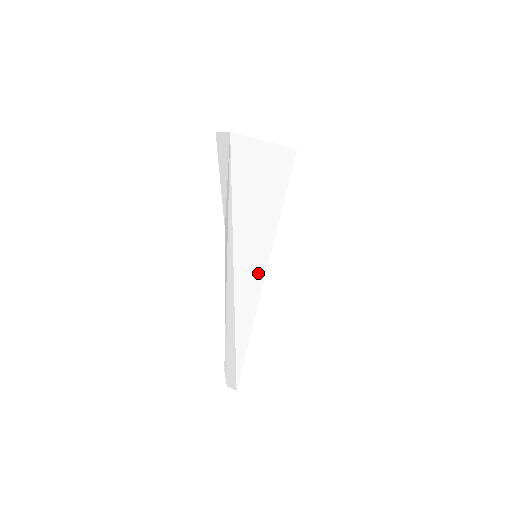
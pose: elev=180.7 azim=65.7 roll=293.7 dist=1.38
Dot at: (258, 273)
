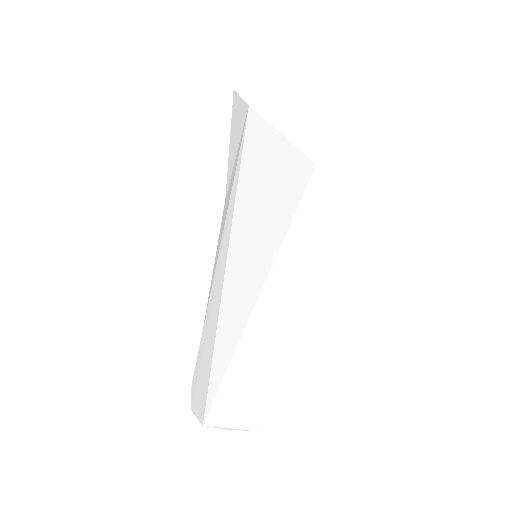
Dot at: (255, 279)
